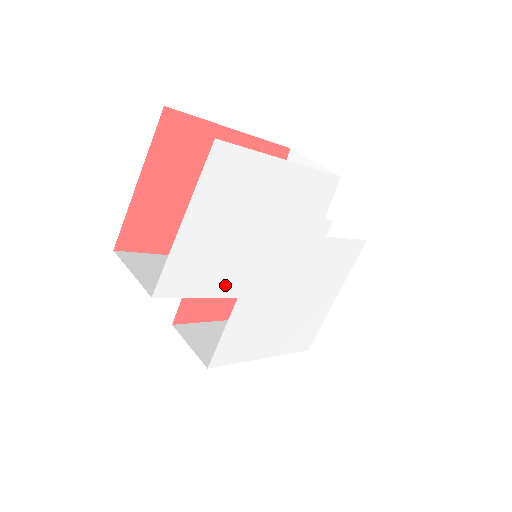
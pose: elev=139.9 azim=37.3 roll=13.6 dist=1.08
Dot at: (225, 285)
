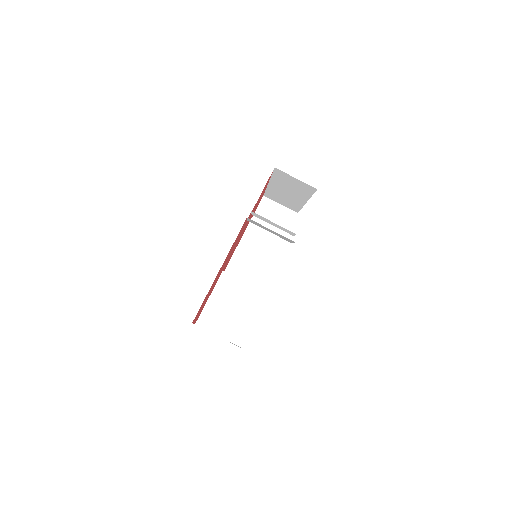
Dot at: occluded
